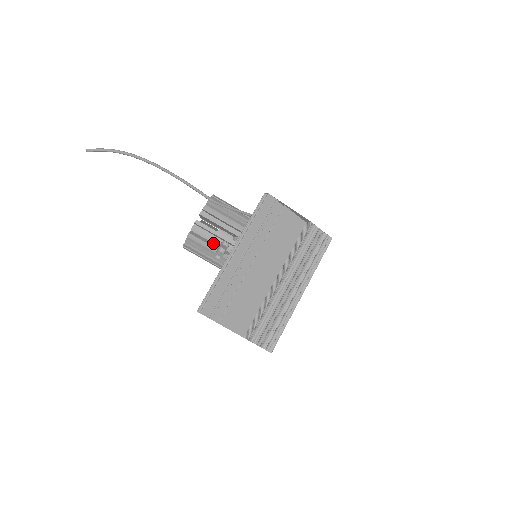
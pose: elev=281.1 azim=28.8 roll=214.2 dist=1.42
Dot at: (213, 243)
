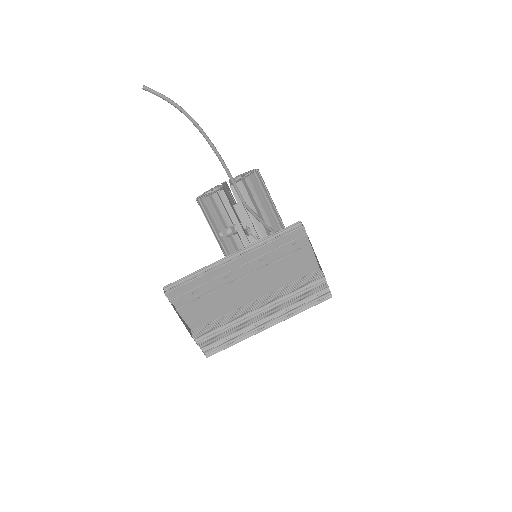
Dot at: occluded
